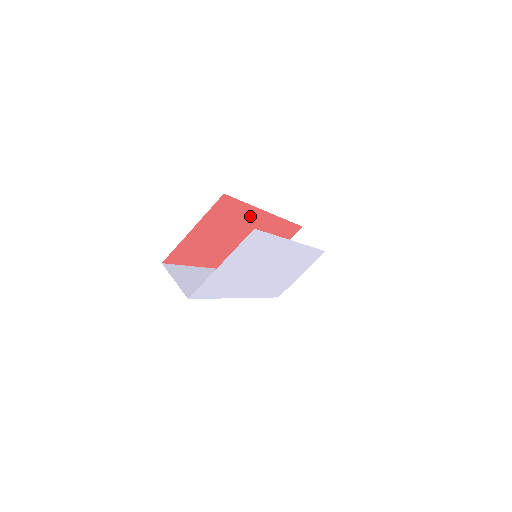
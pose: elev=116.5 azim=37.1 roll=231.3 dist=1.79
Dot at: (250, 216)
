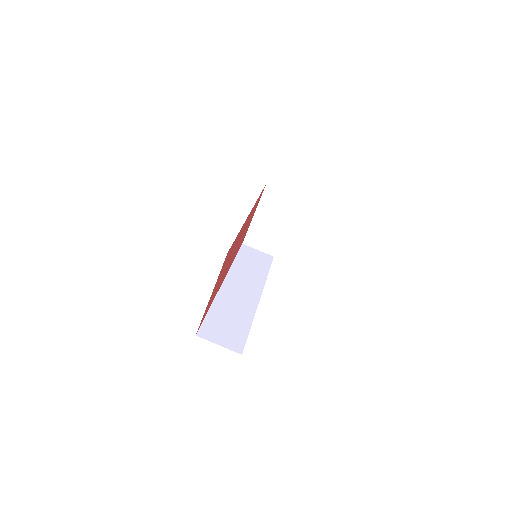
Dot at: (240, 233)
